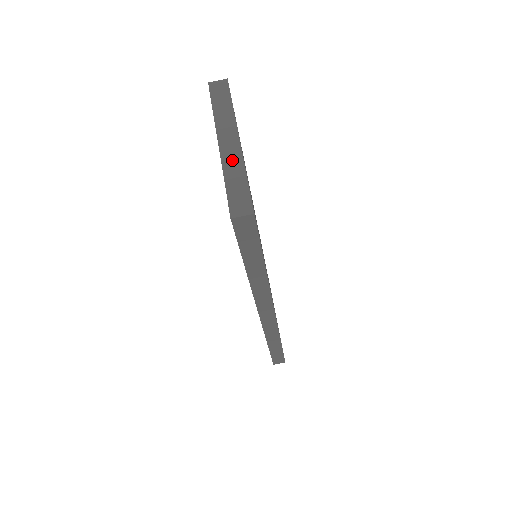
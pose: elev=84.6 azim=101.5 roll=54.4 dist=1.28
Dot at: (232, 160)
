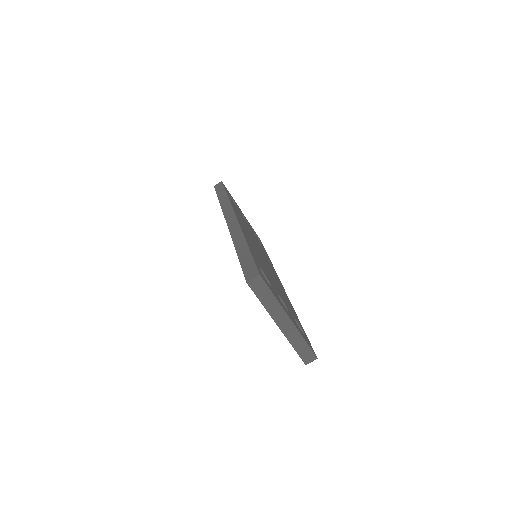
Dot at: (292, 334)
